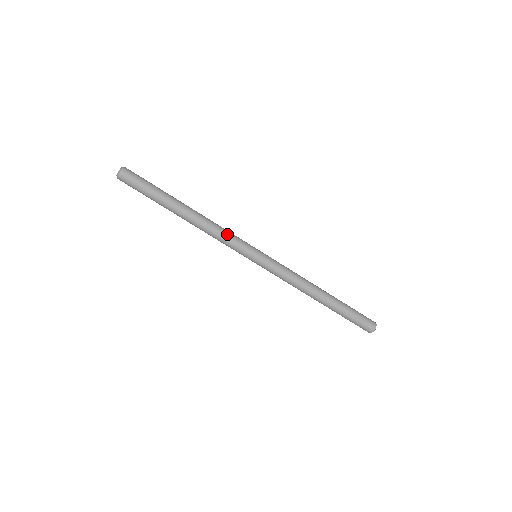
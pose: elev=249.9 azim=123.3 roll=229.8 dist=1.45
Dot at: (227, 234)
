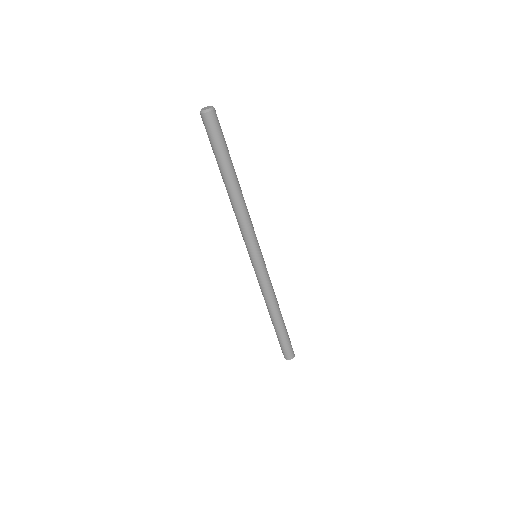
Dot at: (252, 224)
